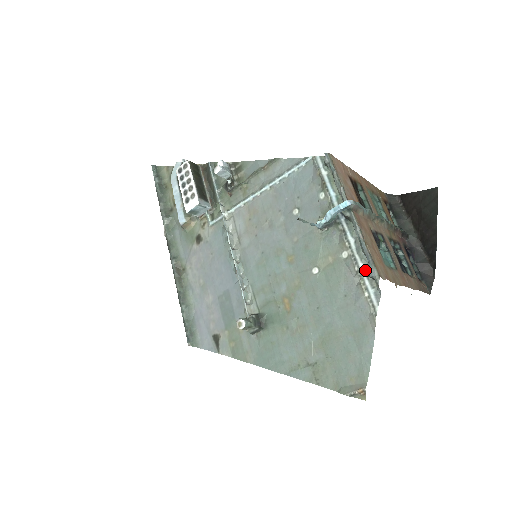
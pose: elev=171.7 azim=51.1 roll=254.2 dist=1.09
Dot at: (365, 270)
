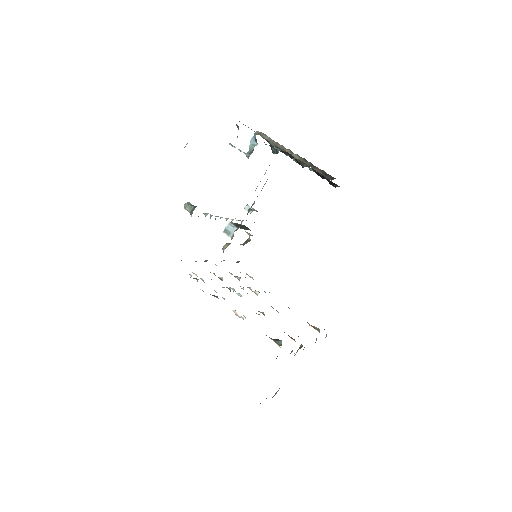
Dot at: occluded
